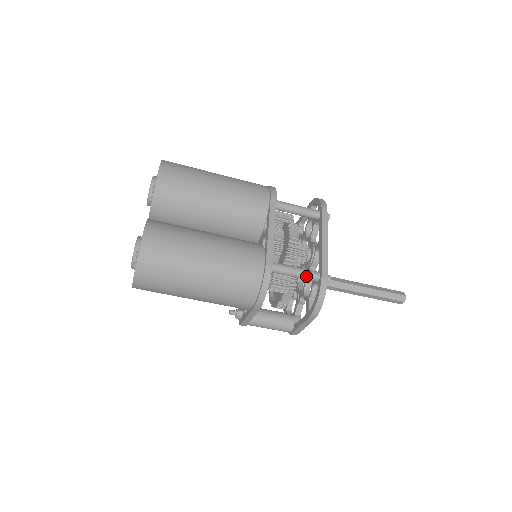
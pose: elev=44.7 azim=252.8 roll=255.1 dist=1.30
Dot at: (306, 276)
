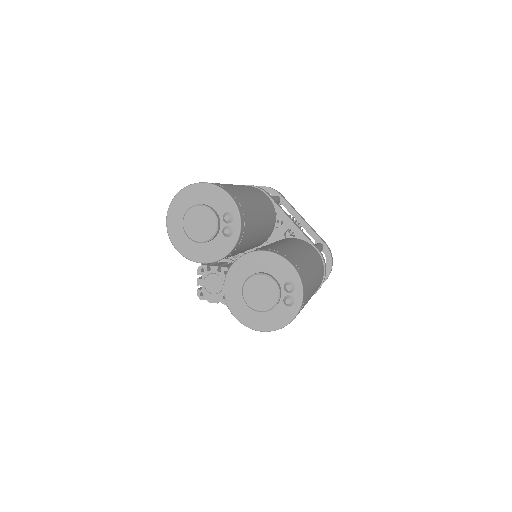
Dot at: (321, 249)
